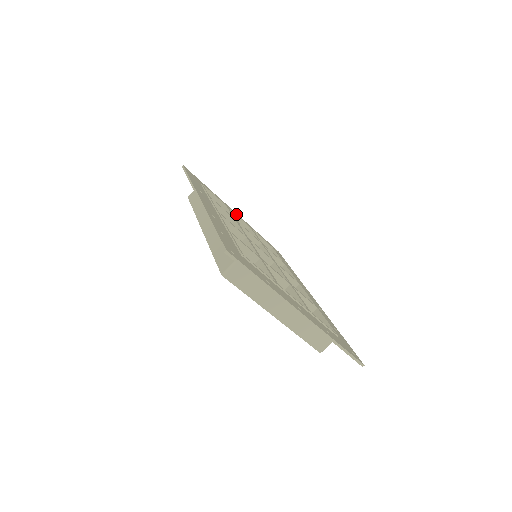
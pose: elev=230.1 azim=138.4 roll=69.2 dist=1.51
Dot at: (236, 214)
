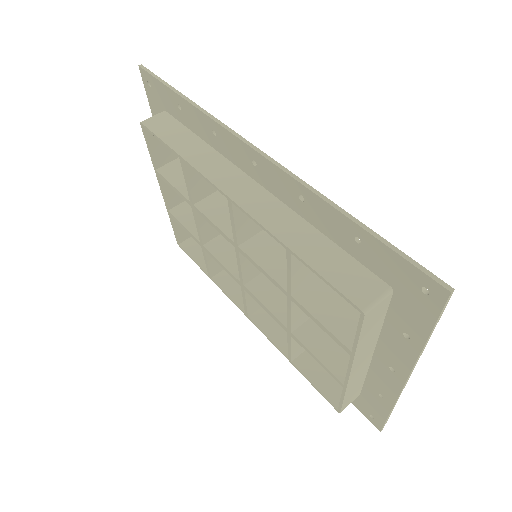
Dot at: occluded
